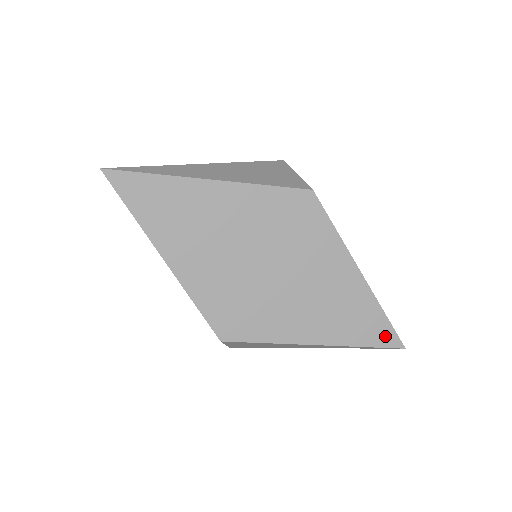
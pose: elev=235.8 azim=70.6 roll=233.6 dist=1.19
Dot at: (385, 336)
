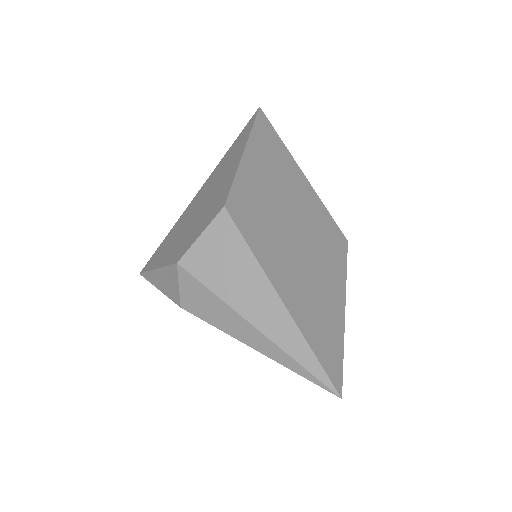
Dot at: (333, 366)
